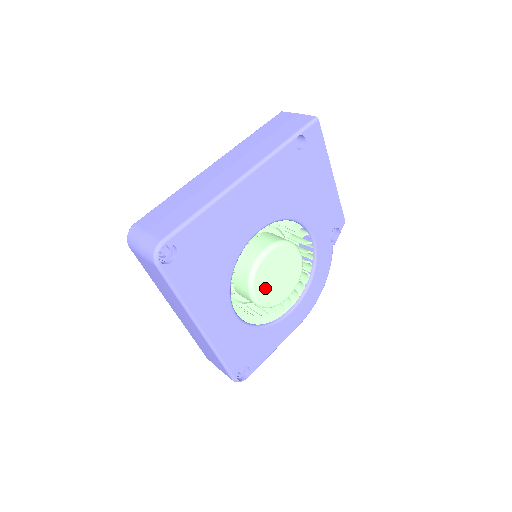
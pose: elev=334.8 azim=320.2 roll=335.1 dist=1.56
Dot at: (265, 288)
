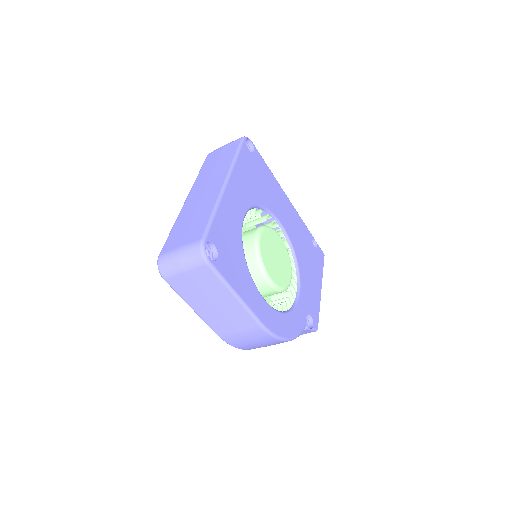
Dot at: (267, 244)
